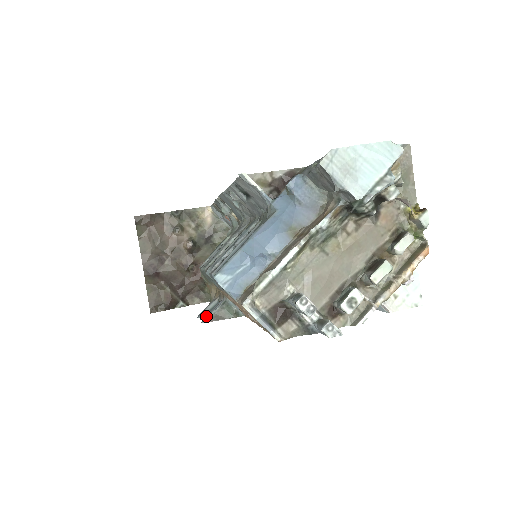
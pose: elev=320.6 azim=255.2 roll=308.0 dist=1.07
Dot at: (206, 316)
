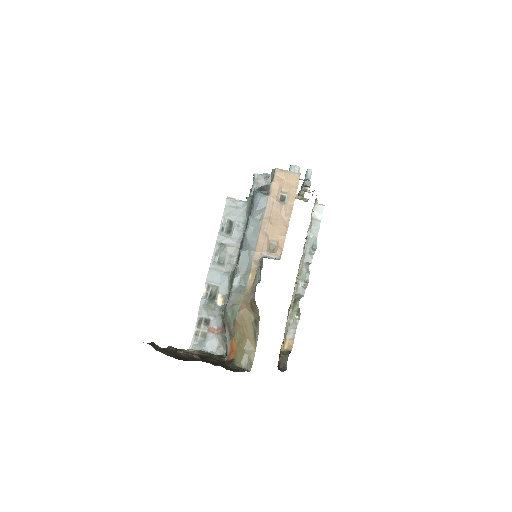
Dot at: (262, 263)
